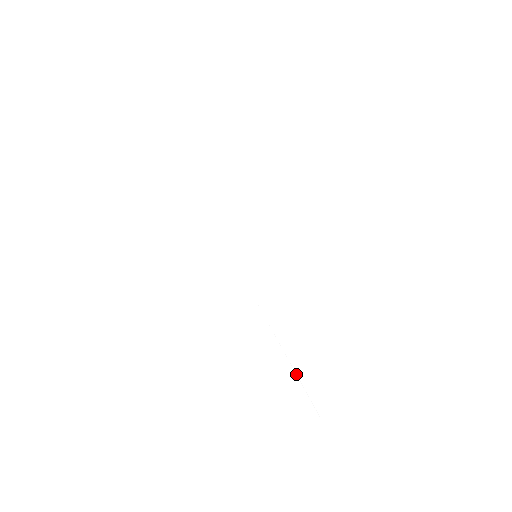
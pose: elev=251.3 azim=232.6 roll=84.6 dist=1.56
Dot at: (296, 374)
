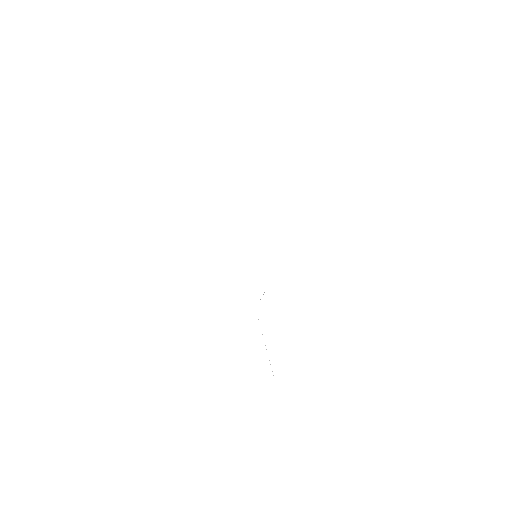
Dot at: (291, 444)
